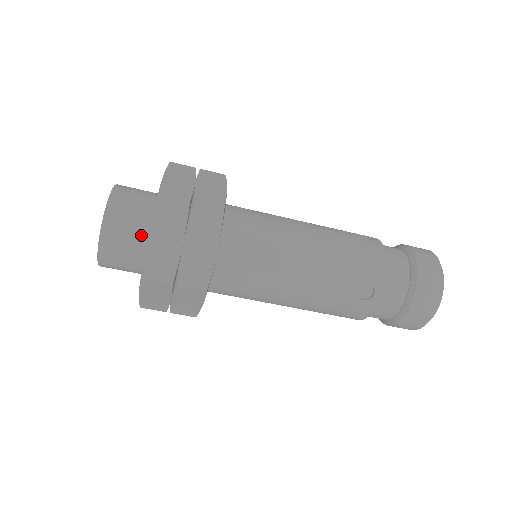
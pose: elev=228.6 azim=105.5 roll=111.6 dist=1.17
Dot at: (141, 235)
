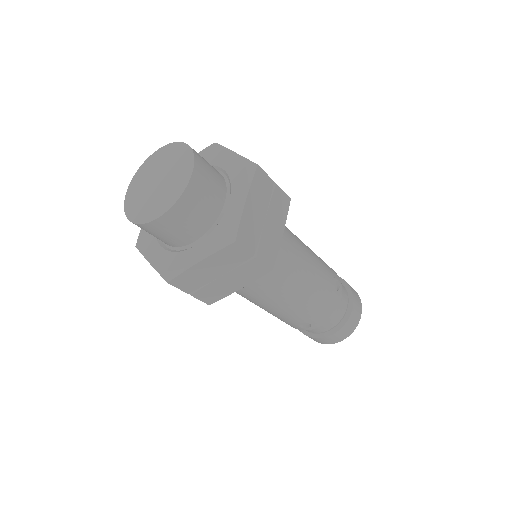
Dot at: (189, 237)
